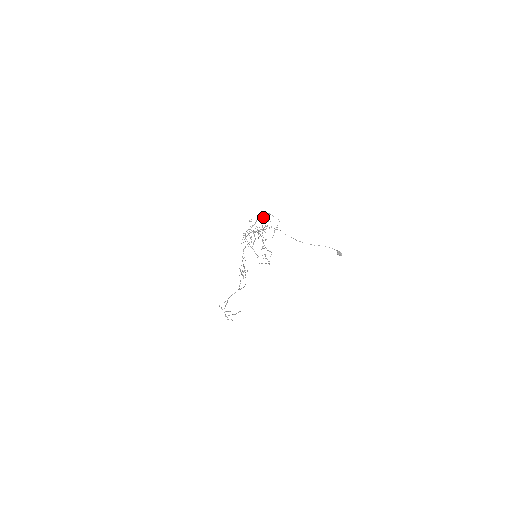
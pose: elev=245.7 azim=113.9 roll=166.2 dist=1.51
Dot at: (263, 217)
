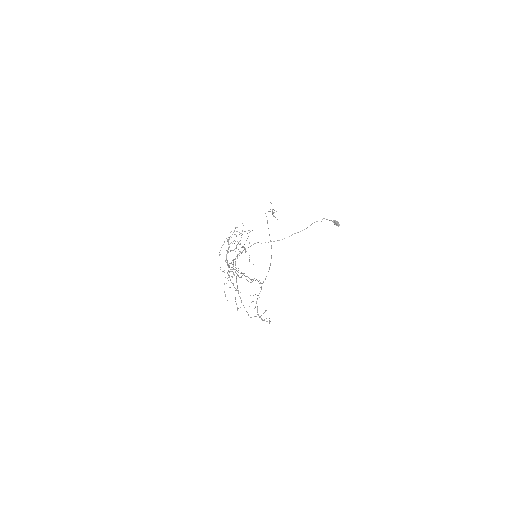
Dot at: (230, 243)
